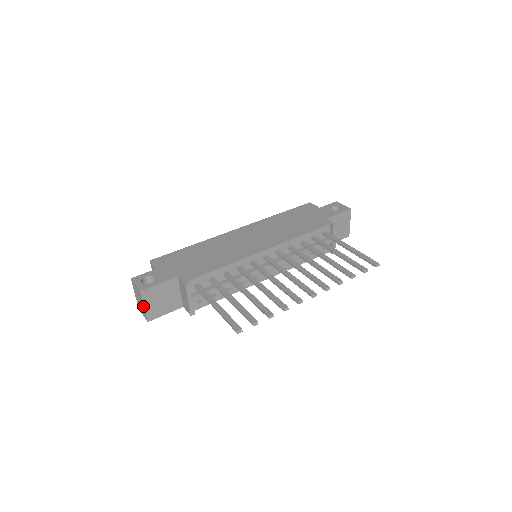
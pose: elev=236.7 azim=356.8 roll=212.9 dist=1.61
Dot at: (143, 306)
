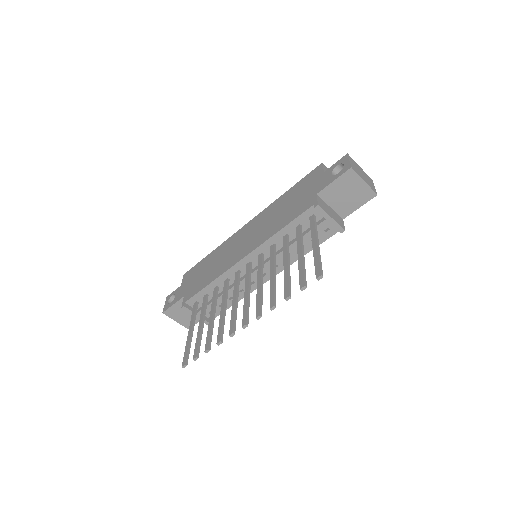
Dot at: (176, 320)
